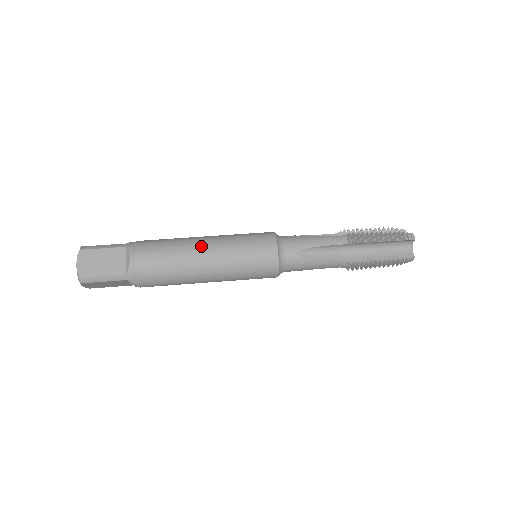
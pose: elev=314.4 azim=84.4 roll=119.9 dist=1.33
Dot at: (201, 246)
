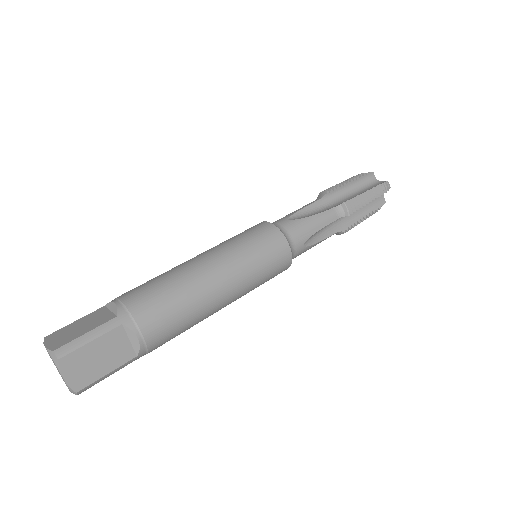
Dot at: (215, 283)
